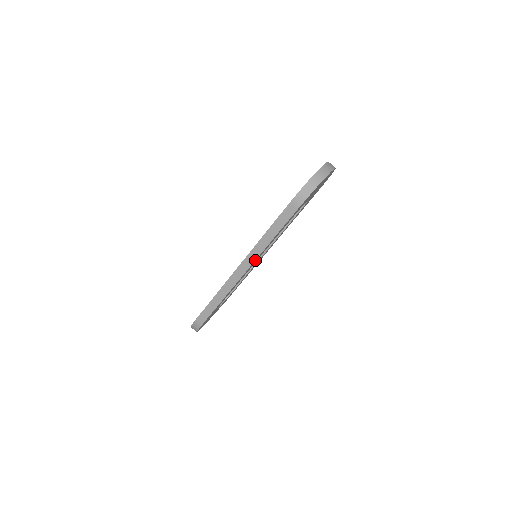
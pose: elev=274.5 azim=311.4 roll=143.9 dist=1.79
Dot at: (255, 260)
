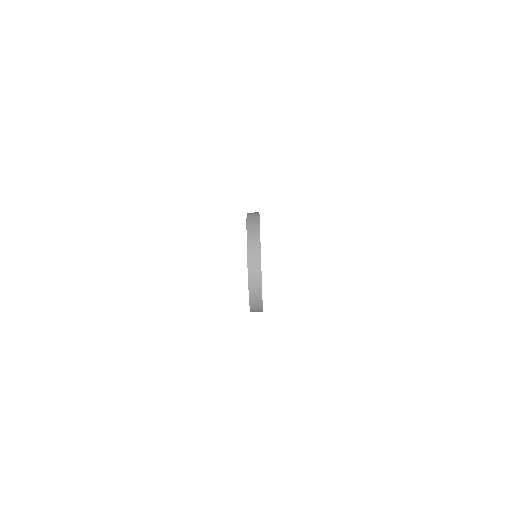
Dot at: occluded
